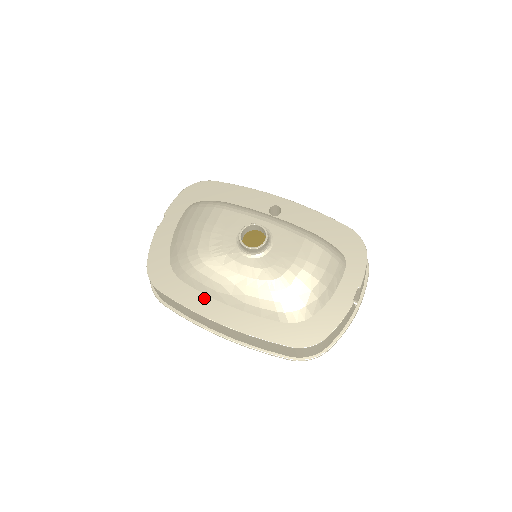
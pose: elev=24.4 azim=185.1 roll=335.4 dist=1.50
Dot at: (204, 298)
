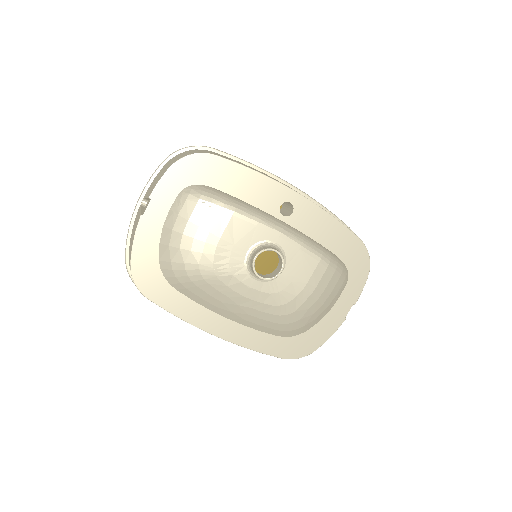
Dot at: (200, 309)
